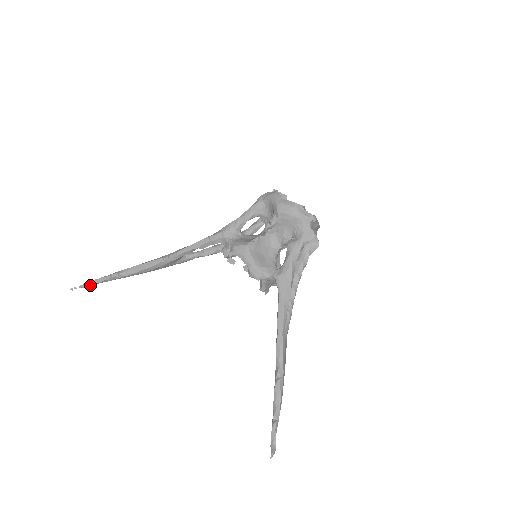
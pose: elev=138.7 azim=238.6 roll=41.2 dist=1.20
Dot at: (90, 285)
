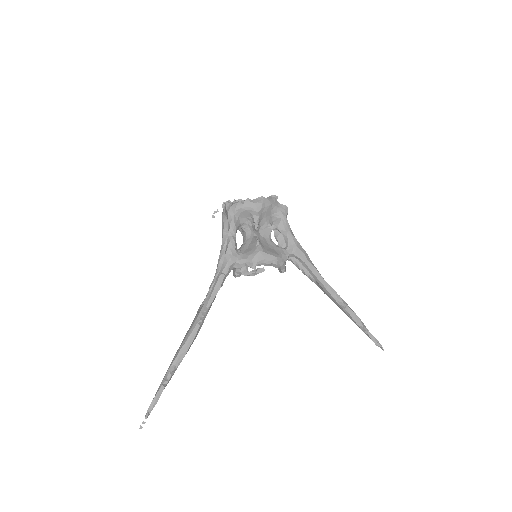
Dot at: occluded
